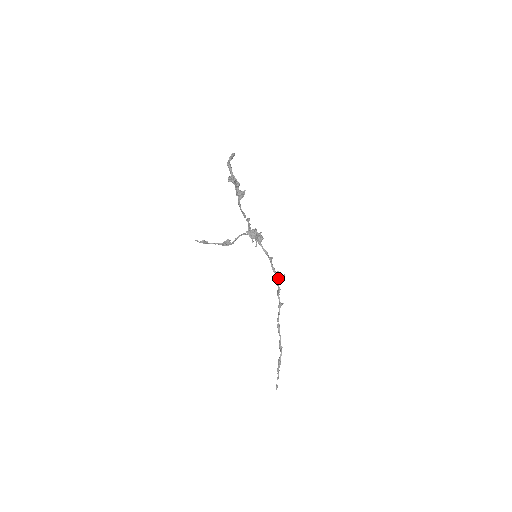
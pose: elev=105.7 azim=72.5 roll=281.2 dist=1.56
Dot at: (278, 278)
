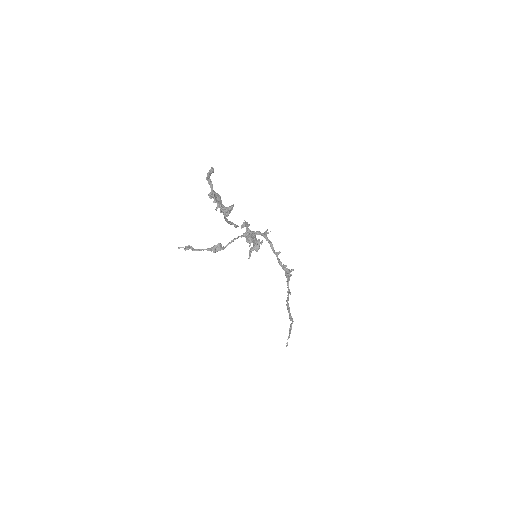
Dot at: (286, 271)
